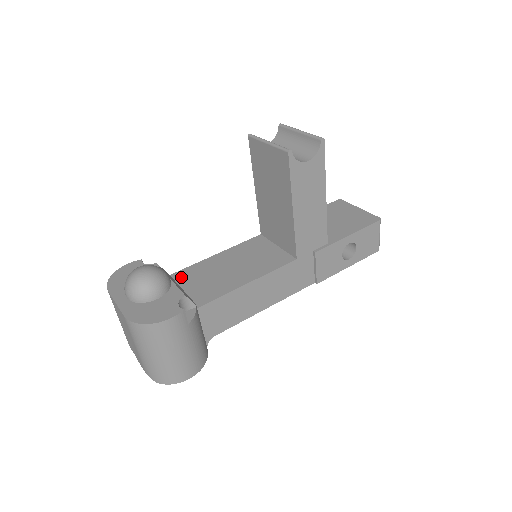
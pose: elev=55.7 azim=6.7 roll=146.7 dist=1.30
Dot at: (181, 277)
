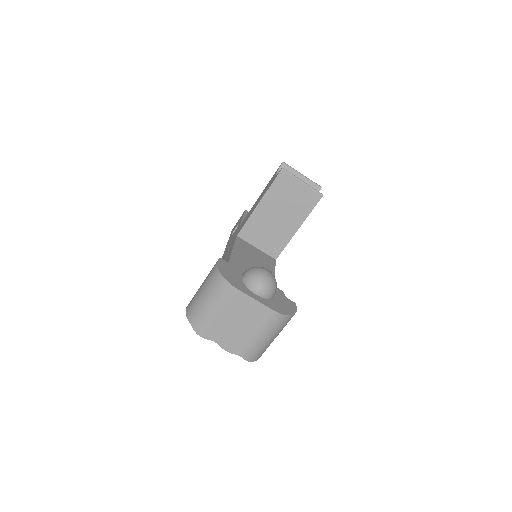
Dot at: occluded
